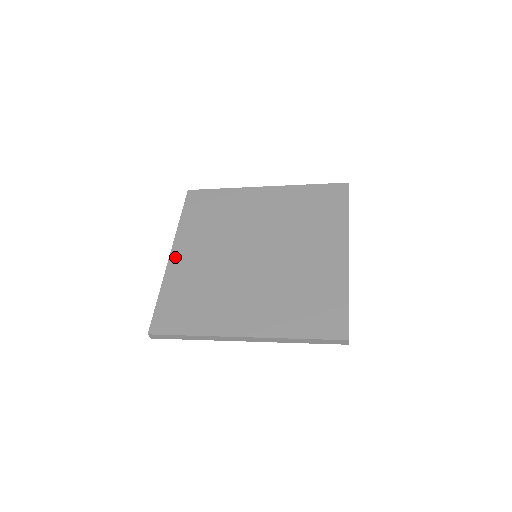
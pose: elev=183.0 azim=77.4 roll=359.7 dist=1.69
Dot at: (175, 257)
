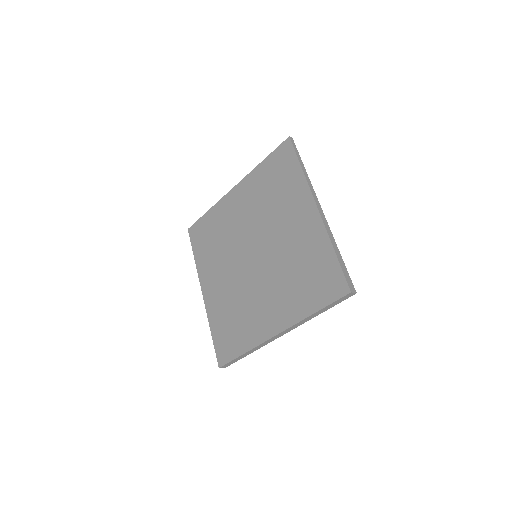
Dot at: (206, 294)
